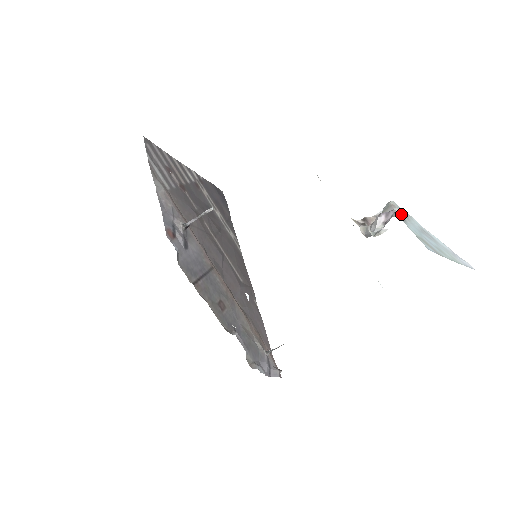
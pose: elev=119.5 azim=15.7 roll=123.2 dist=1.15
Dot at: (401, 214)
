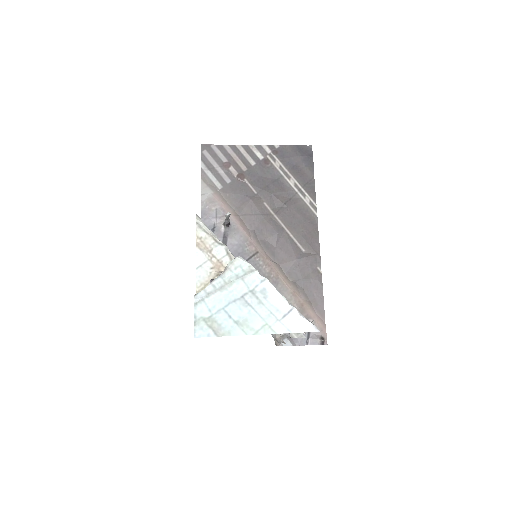
Dot at: (220, 283)
